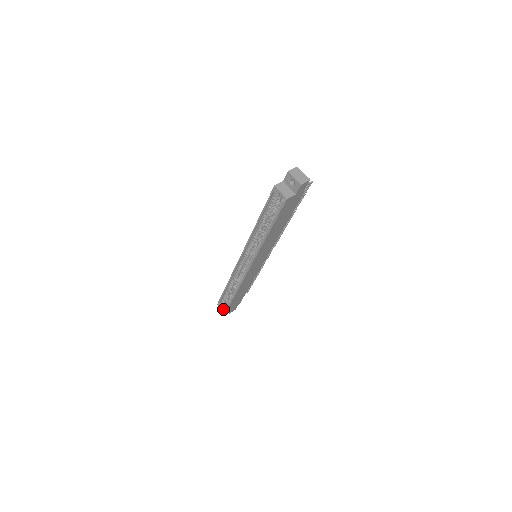
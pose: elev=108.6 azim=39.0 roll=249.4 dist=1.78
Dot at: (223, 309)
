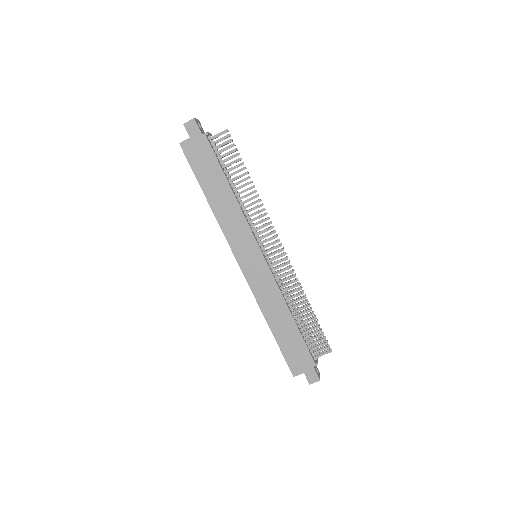
Dot at: occluded
